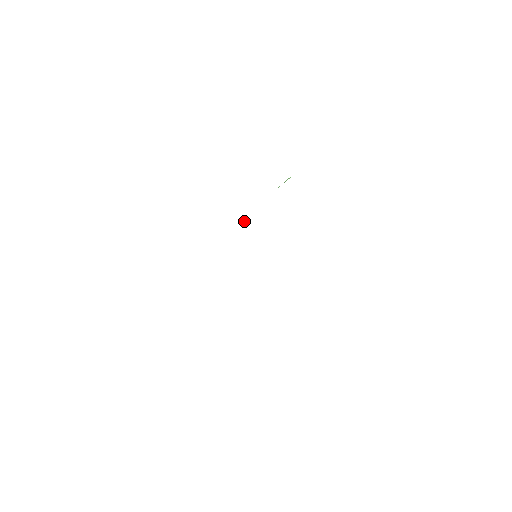
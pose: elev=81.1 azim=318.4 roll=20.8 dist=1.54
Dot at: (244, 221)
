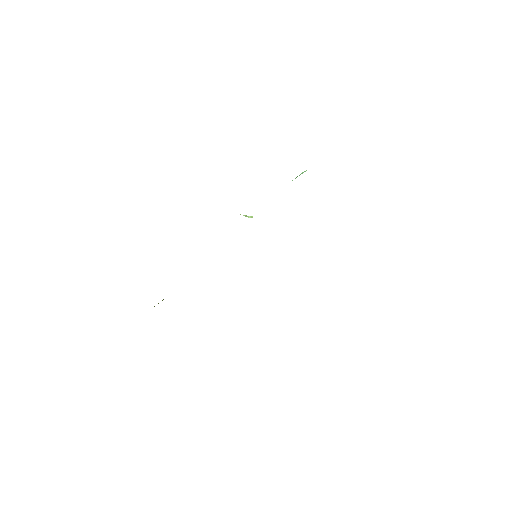
Dot at: (246, 215)
